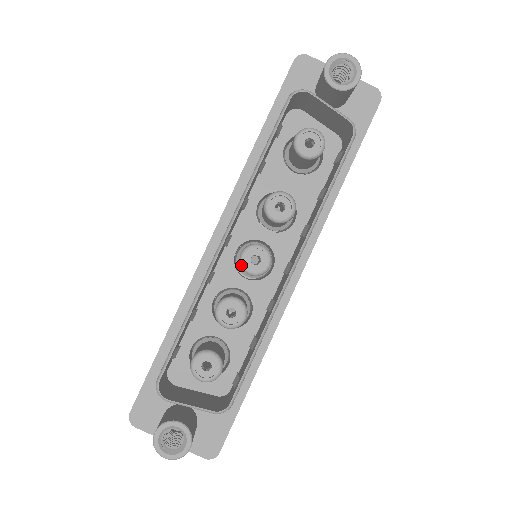
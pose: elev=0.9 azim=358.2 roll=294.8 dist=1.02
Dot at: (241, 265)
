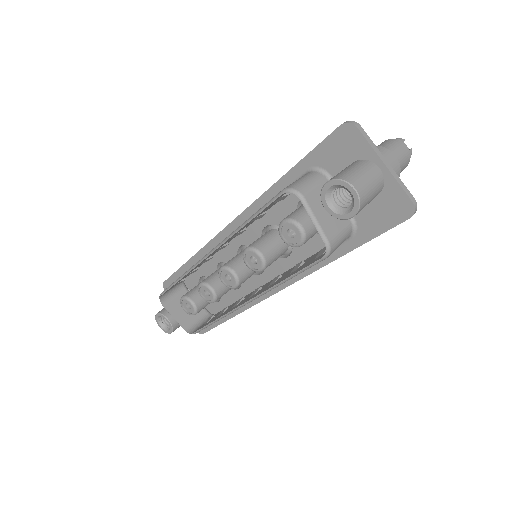
Dot at: occluded
